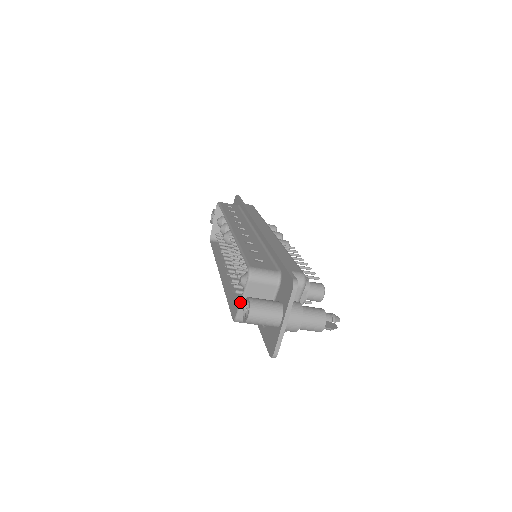
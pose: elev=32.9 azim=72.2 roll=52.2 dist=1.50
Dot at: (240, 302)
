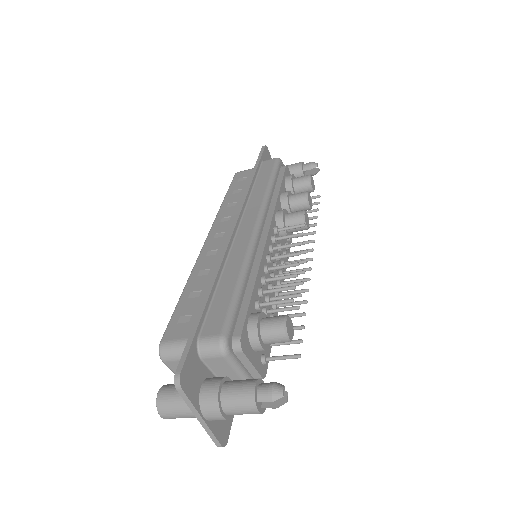
Dot at: occluded
